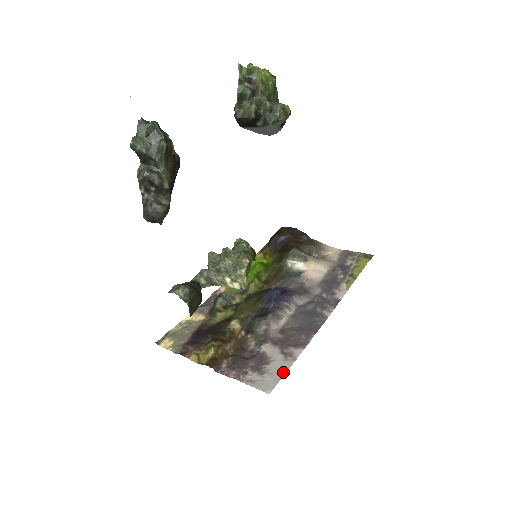
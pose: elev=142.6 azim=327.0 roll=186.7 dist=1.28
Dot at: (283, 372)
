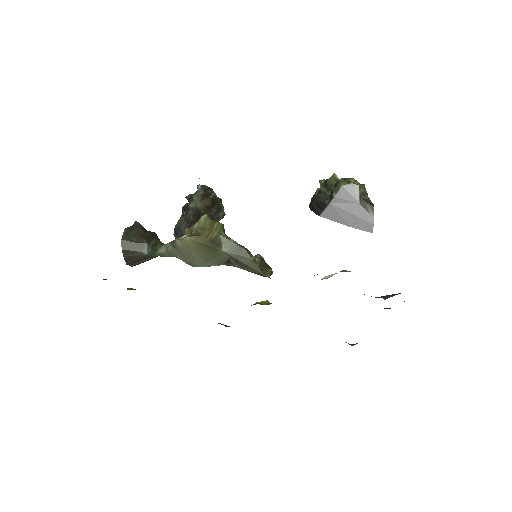
Dot at: occluded
